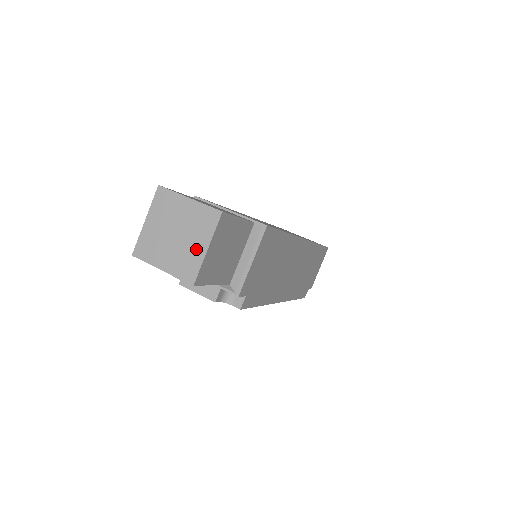
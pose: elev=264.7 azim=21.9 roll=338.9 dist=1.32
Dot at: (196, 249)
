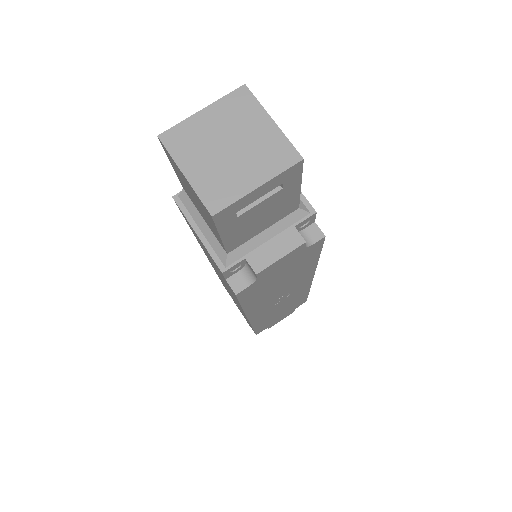
Dot at: (264, 133)
